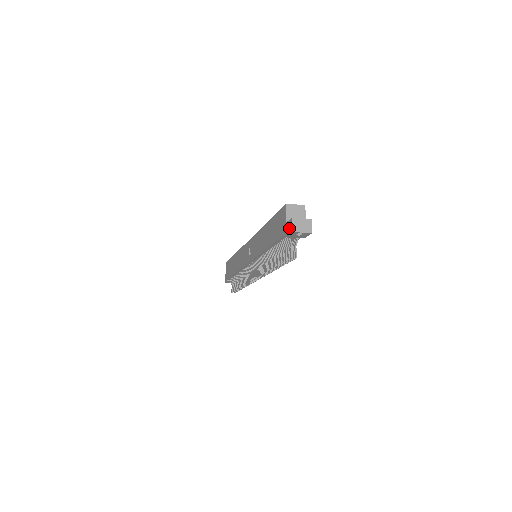
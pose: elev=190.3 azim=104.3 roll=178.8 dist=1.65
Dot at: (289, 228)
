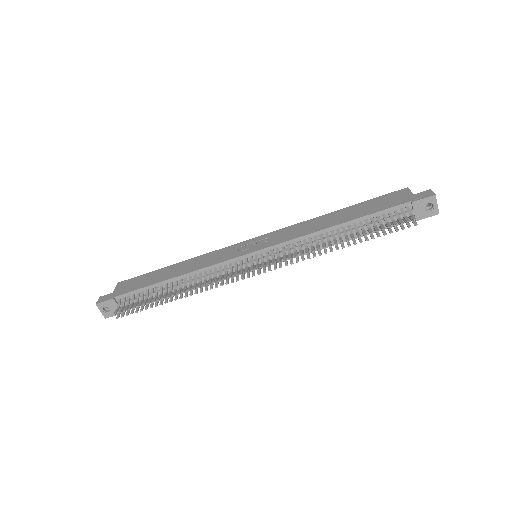
Dot at: (426, 194)
